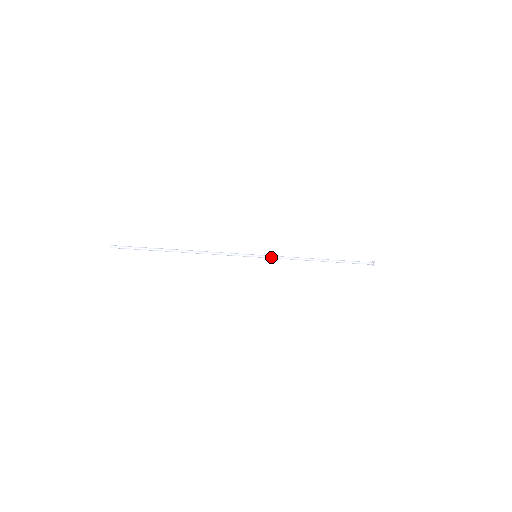
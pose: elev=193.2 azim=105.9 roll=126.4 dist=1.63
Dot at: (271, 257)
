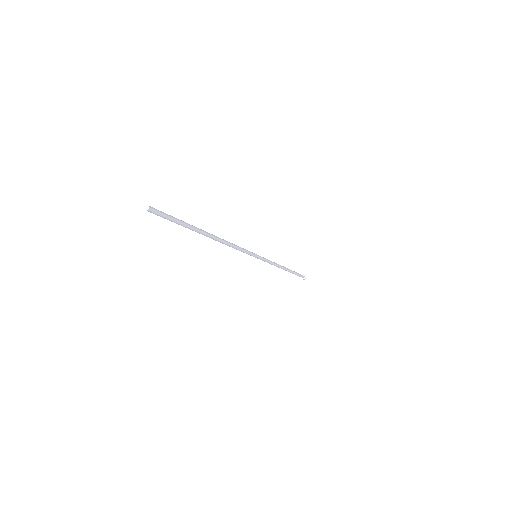
Dot at: (265, 259)
